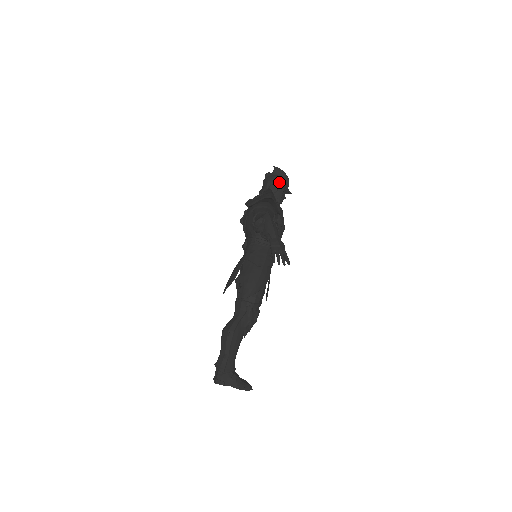
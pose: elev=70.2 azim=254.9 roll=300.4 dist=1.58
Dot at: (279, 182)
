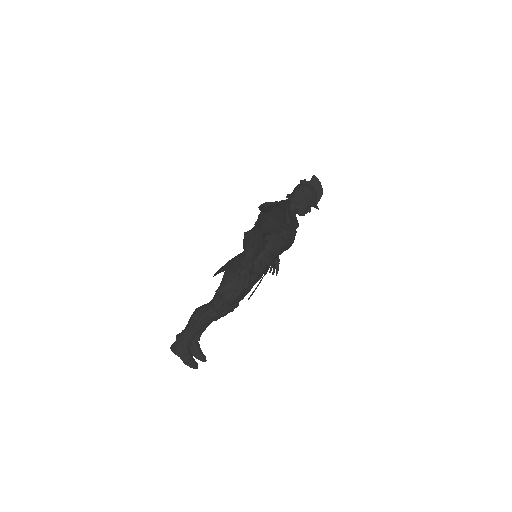
Dot at: (307, 194)
